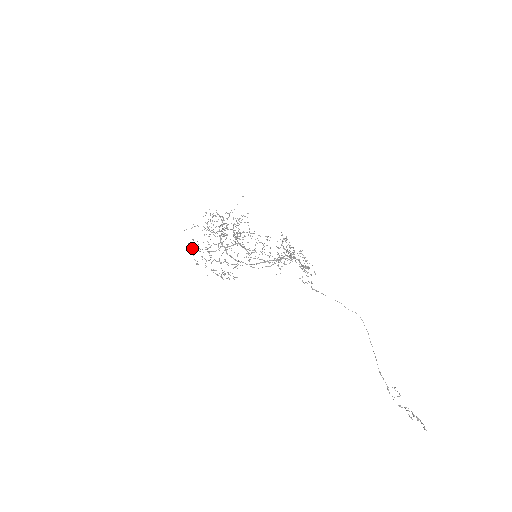
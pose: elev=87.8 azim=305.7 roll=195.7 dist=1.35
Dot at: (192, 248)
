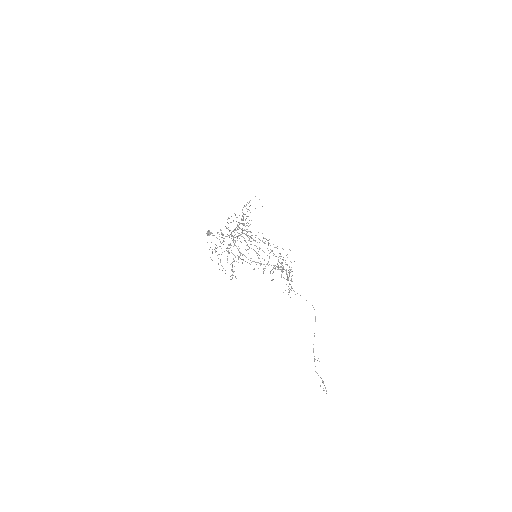
Dot at: (208, 235)
